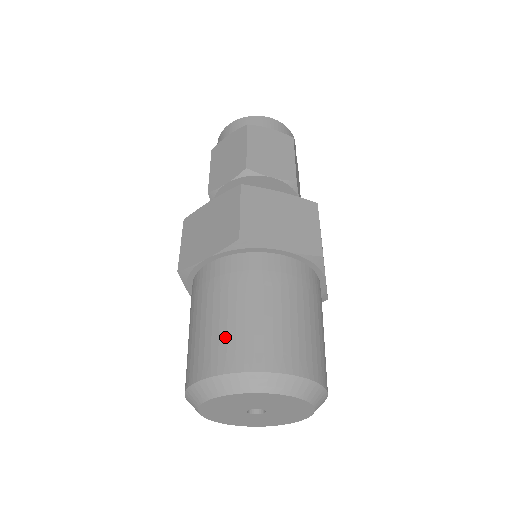
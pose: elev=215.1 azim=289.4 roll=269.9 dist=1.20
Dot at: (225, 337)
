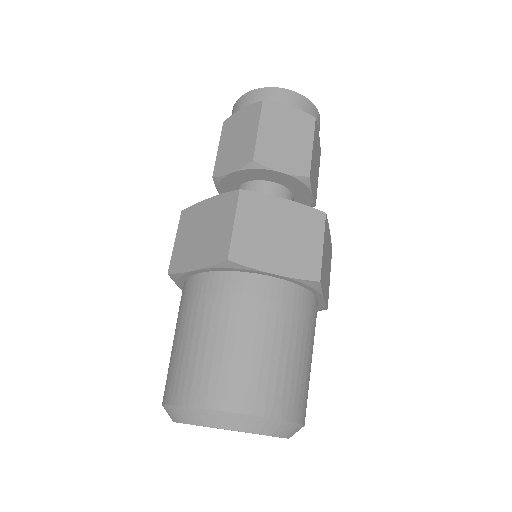
Dot at: (201, 366)
